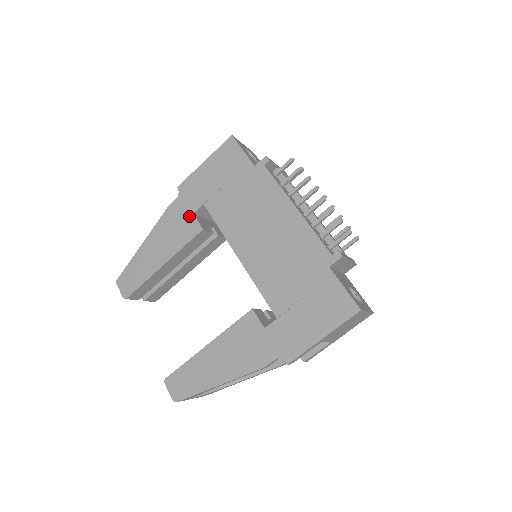
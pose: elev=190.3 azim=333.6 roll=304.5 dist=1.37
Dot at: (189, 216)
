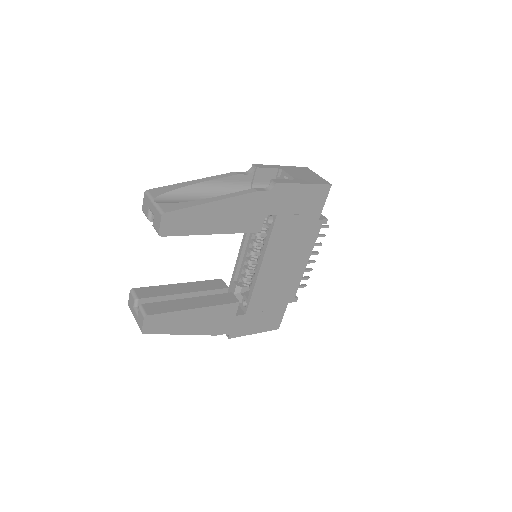
Dot at: (262, 214)
